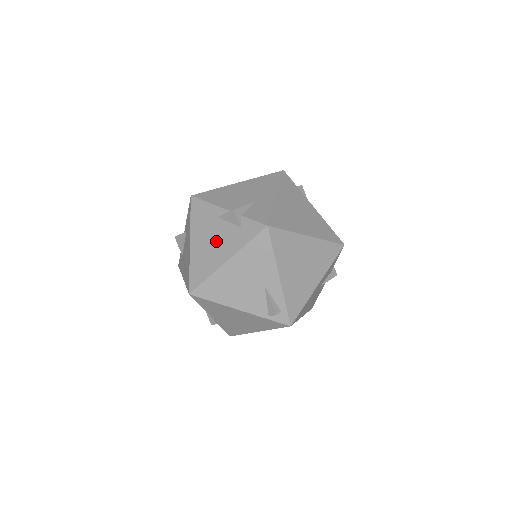
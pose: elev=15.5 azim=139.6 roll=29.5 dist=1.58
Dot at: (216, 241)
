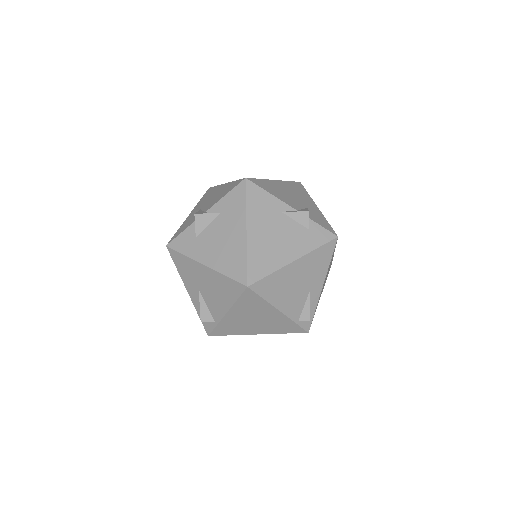
Dot at: (281, 236)
